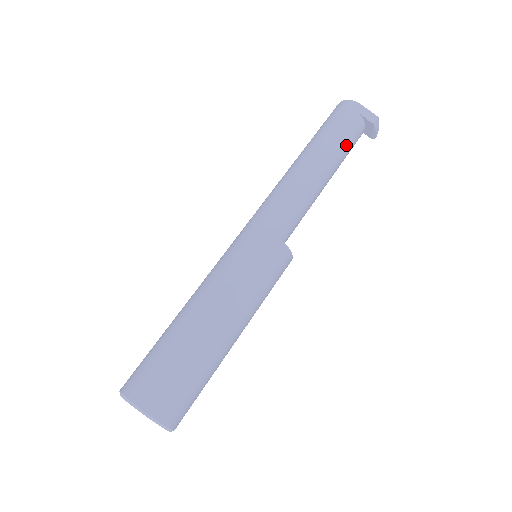
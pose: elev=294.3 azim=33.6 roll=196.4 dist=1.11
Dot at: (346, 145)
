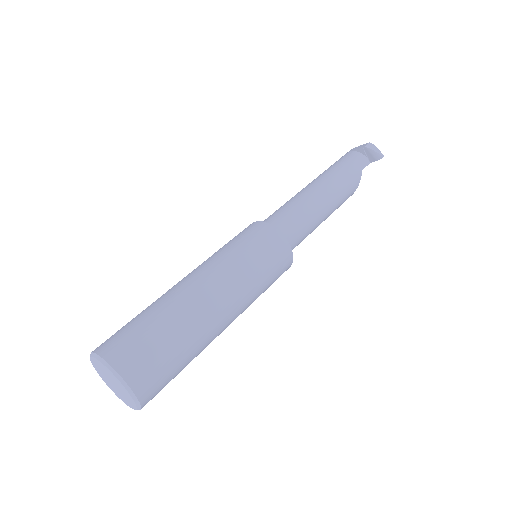
Dot at: (341, 168)
